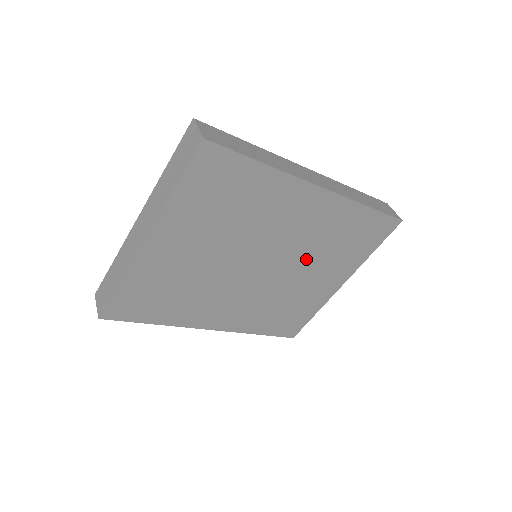
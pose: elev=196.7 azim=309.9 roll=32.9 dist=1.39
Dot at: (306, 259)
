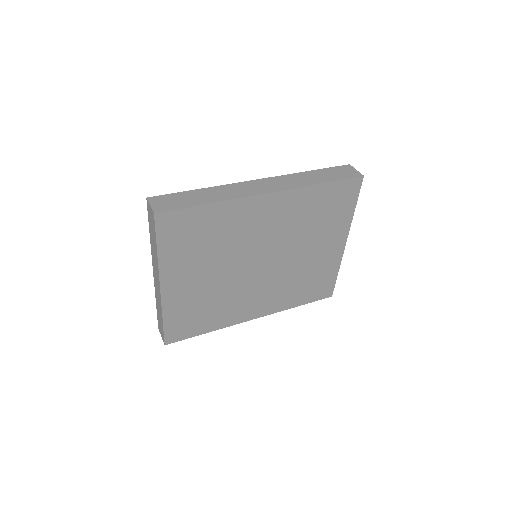
Dot at: (296, 242)
